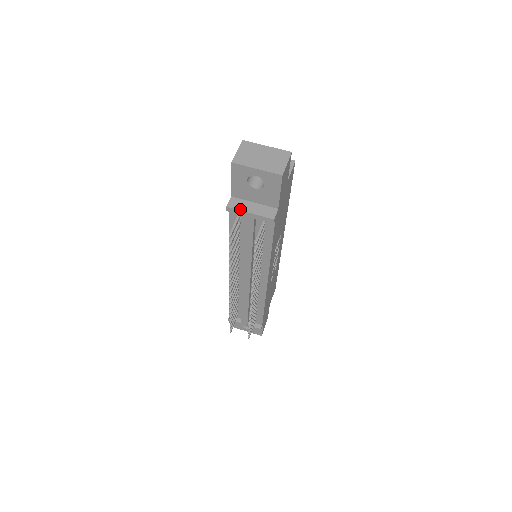
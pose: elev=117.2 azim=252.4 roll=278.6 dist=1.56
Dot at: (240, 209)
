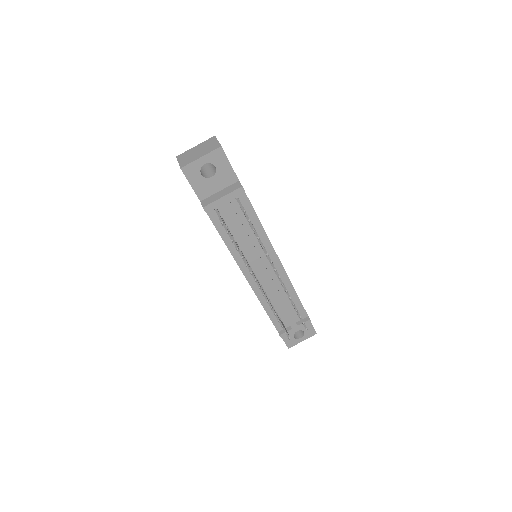
Dot at: (213, 201)
